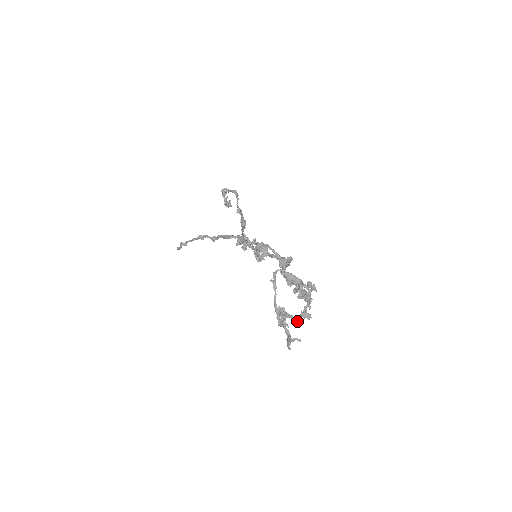
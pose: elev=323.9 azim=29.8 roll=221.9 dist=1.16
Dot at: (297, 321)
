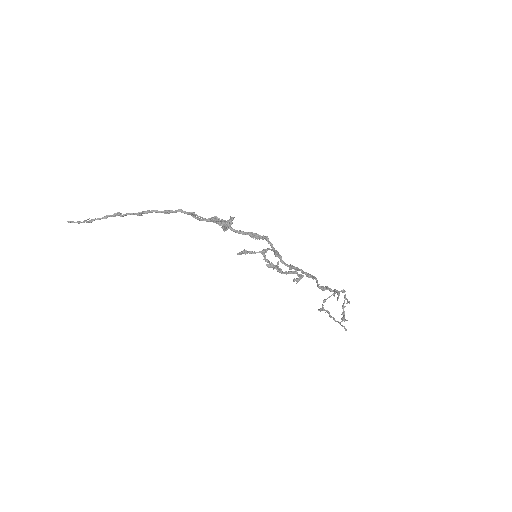
Dot at: (344, 315)
